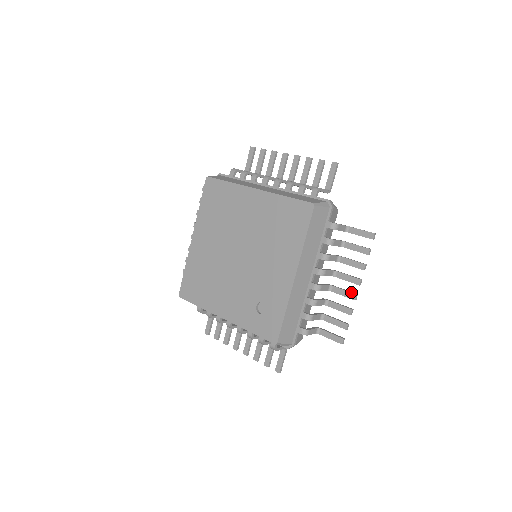
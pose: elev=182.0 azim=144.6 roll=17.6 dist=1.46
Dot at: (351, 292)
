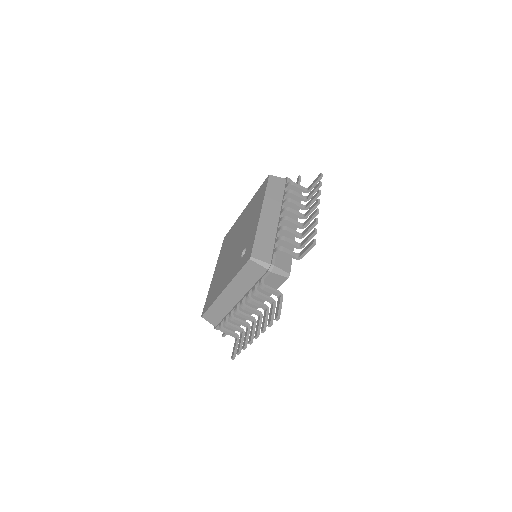
Dot at: (314, 212)
